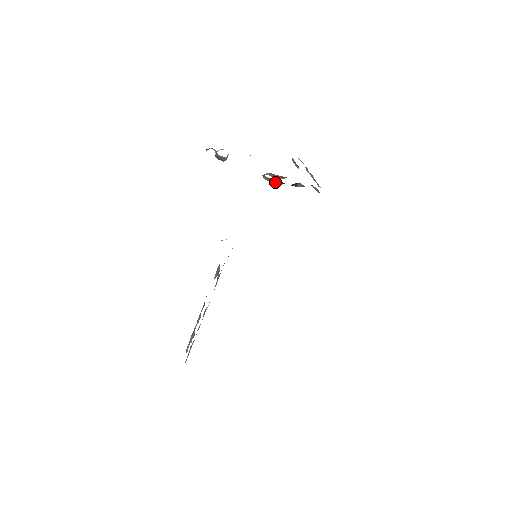
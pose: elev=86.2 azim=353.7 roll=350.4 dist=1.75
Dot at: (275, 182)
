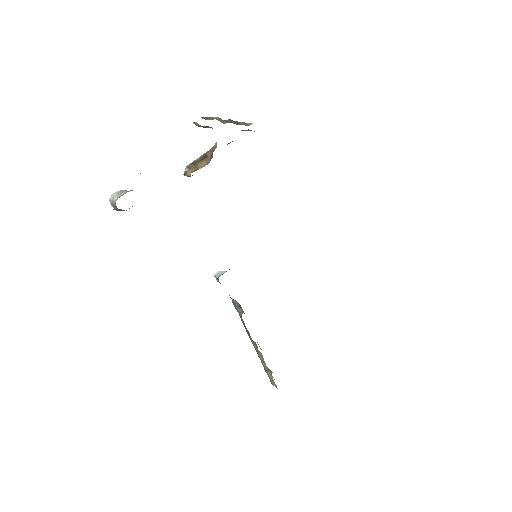
Dot at: occluded
